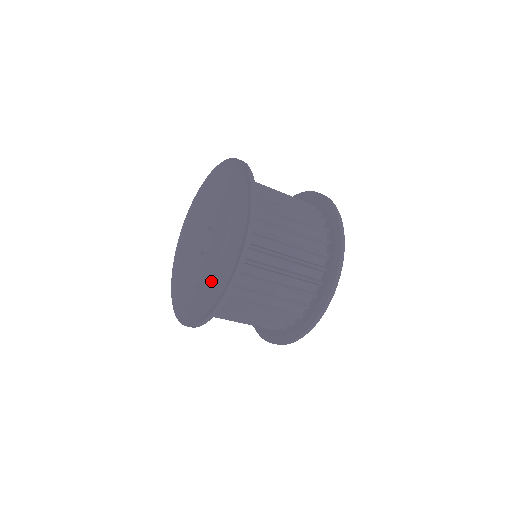
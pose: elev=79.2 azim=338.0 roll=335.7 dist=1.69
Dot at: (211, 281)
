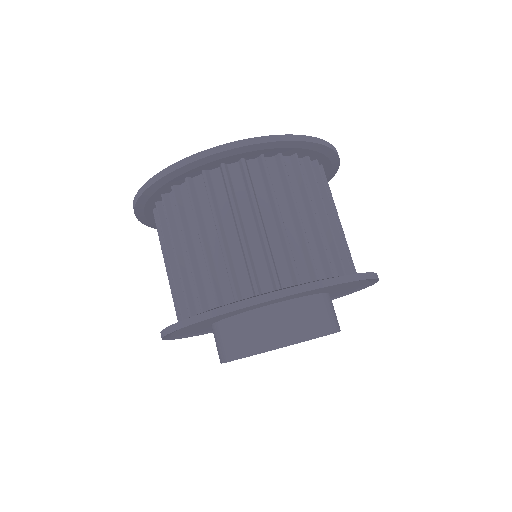
Dot at: occluded
